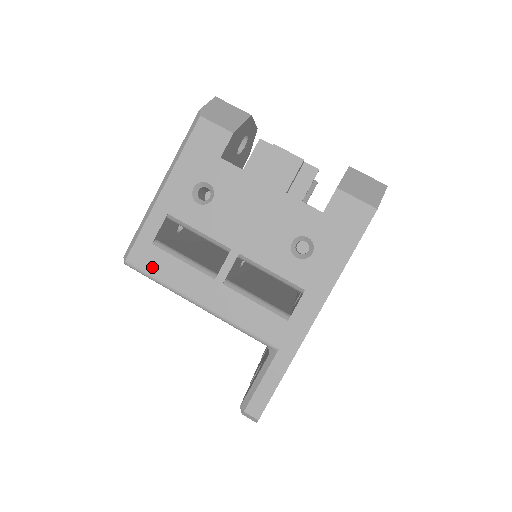
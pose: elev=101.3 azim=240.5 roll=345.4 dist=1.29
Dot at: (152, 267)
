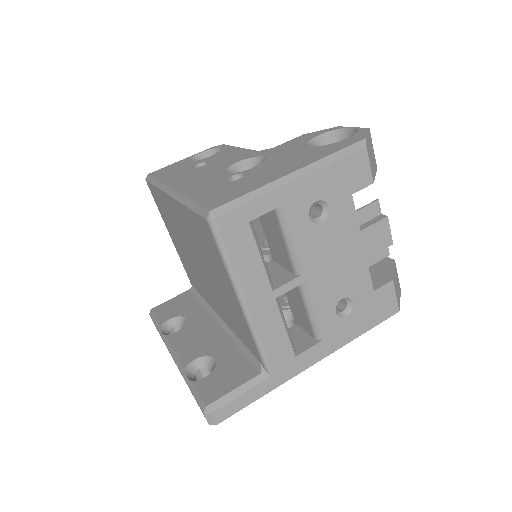
Dot at: (232, 243)
